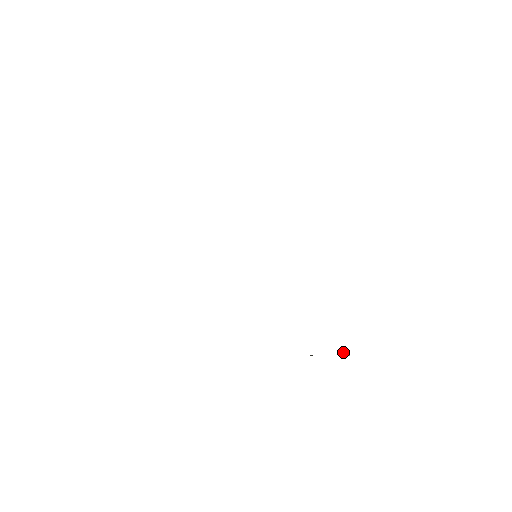
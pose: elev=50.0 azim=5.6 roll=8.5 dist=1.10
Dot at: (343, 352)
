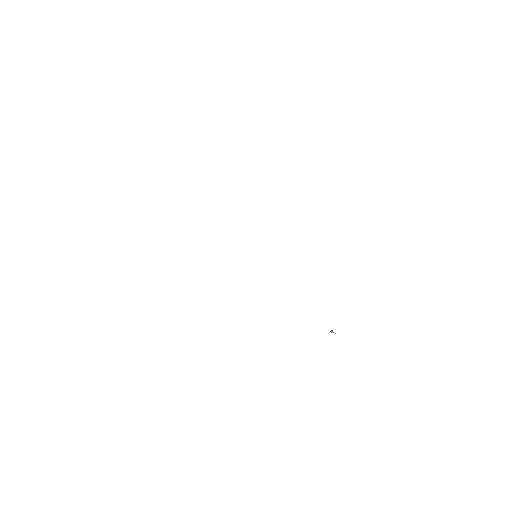
Dot at: (332, 332)
